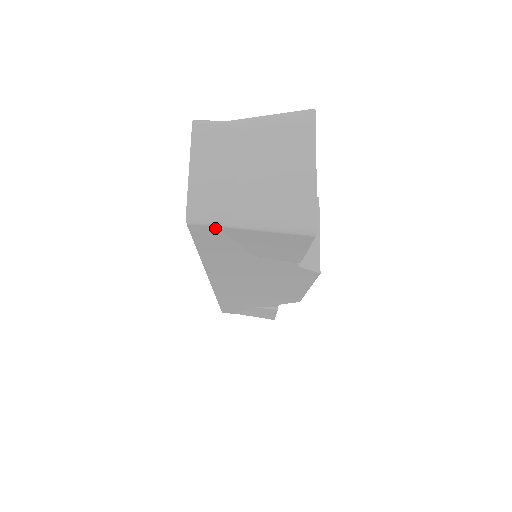
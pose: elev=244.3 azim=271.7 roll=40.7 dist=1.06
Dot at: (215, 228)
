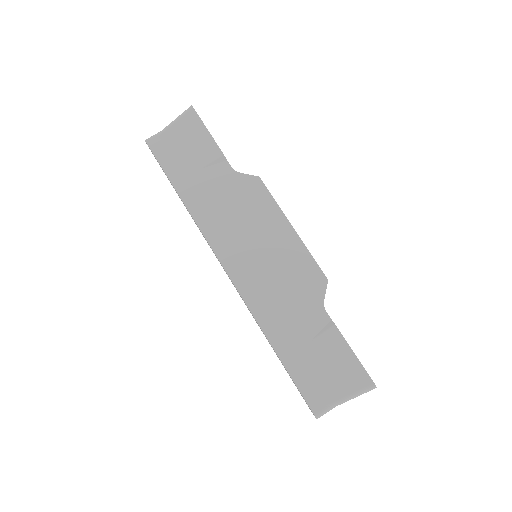
Dot at: (159, 139)
